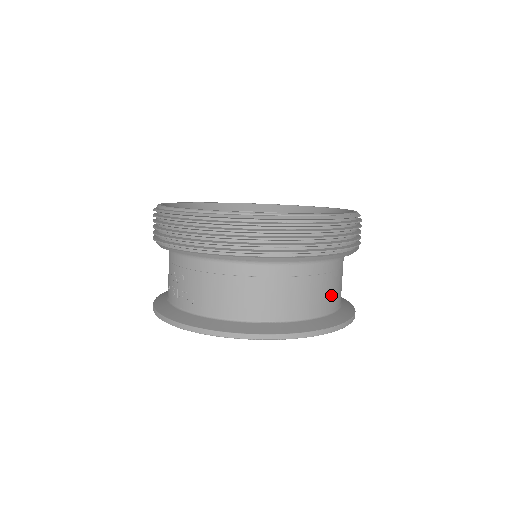
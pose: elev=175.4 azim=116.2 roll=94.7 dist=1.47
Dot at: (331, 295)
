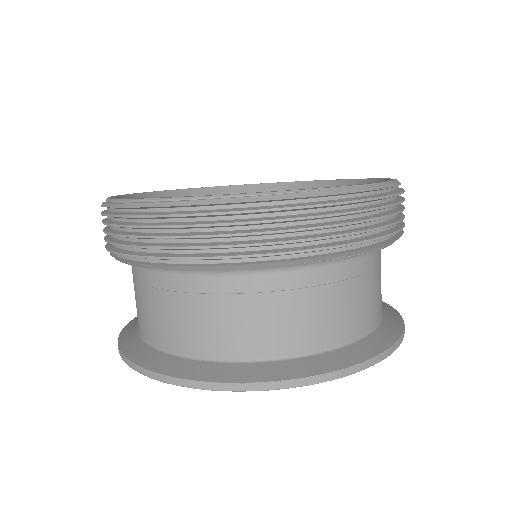
Dot at: (301, 326)
